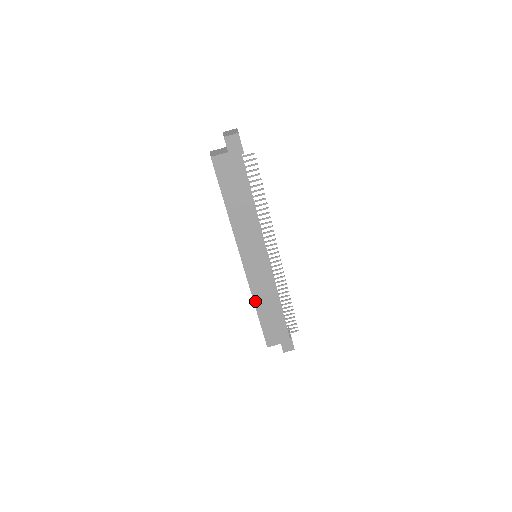
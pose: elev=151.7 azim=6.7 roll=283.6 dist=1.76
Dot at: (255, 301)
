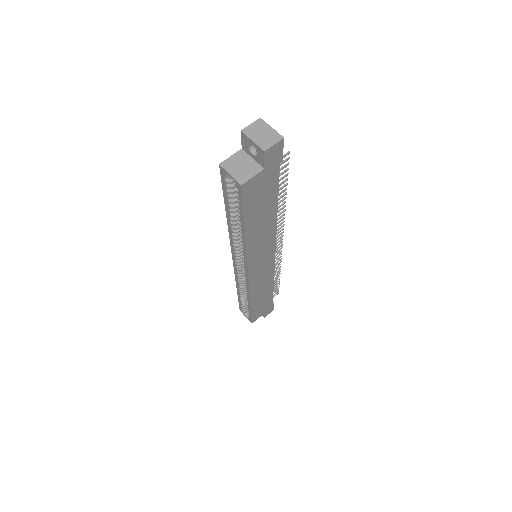
Dot at: (251, 298)
